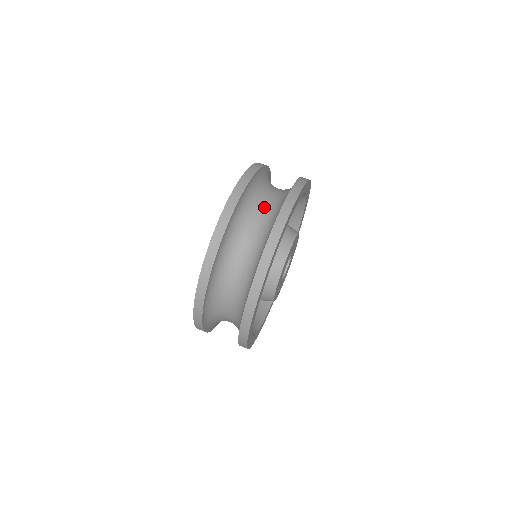
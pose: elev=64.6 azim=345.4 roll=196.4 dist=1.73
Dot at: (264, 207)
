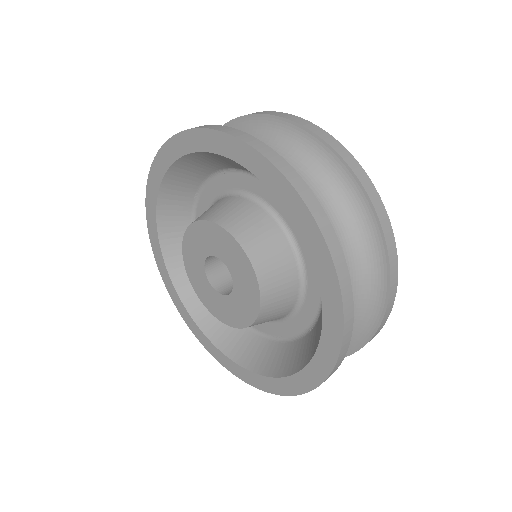
Dot at: occluded
